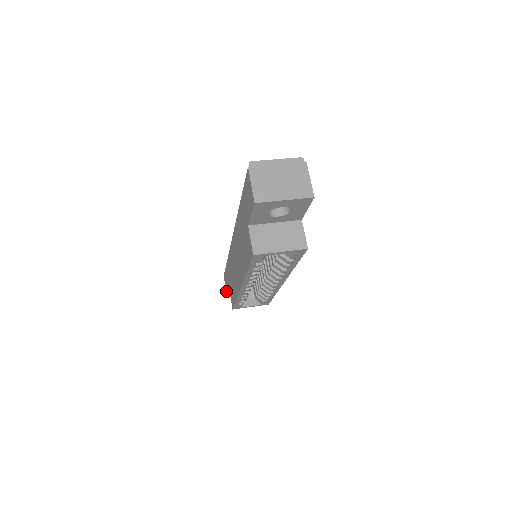
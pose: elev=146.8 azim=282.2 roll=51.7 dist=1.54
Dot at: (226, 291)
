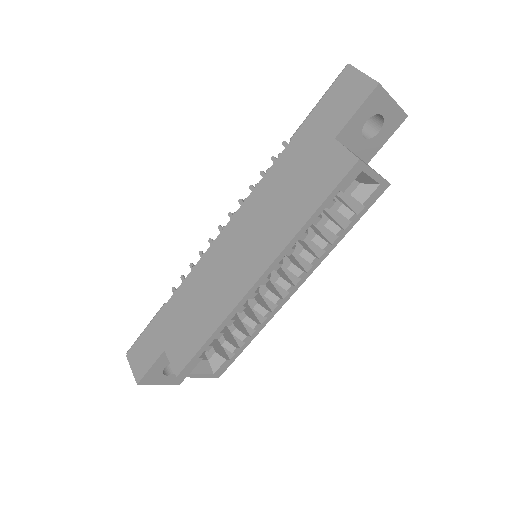
Dot at: (136, 374)
